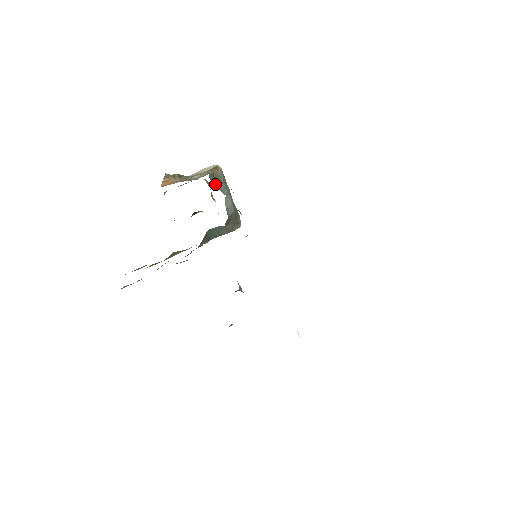
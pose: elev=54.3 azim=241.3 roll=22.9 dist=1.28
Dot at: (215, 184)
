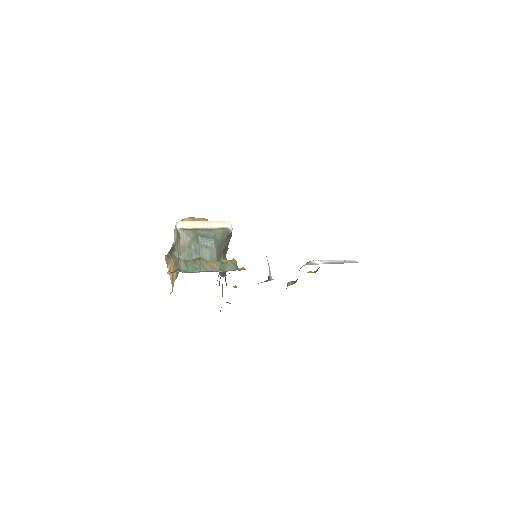
Dot at: (188, 257)
